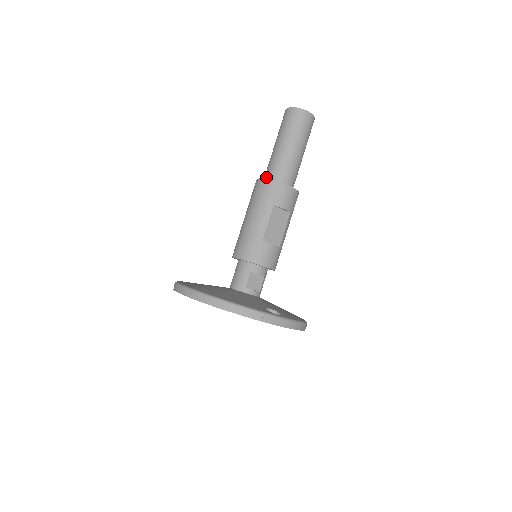
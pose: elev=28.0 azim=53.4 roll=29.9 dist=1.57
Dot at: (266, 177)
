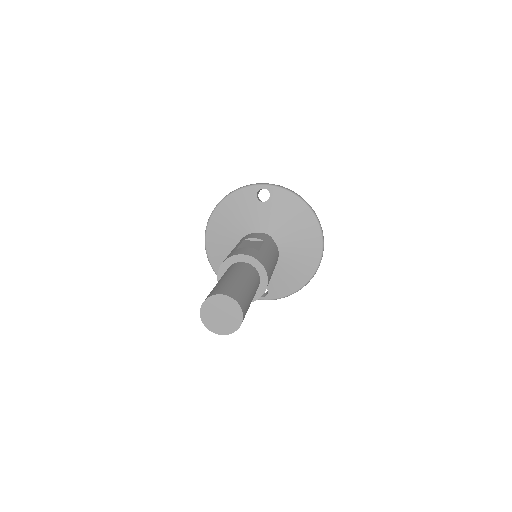
Dot at: occluded
